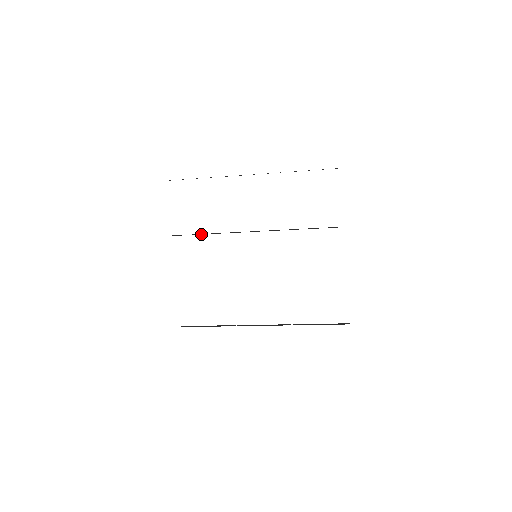
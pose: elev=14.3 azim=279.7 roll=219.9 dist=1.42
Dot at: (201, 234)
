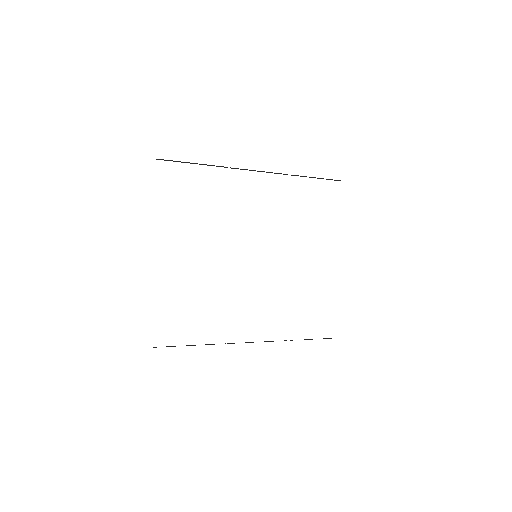
Dot at: occluded
